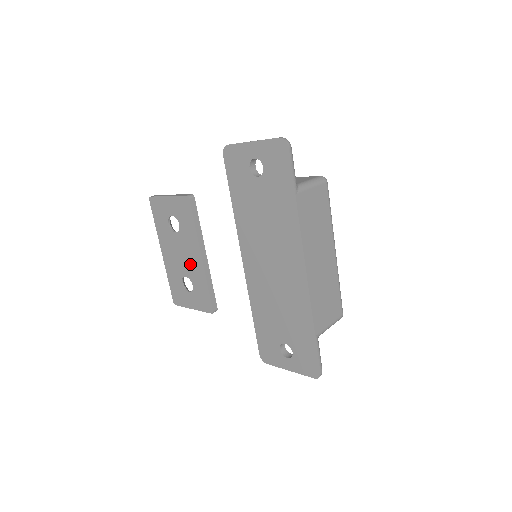
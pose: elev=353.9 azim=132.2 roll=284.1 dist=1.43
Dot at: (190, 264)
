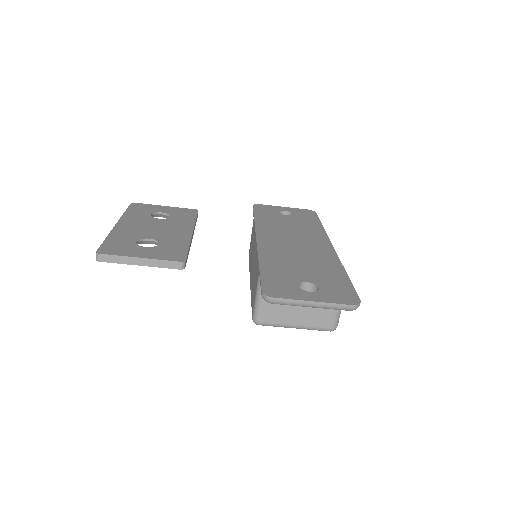
Dot at: (168, 233)
